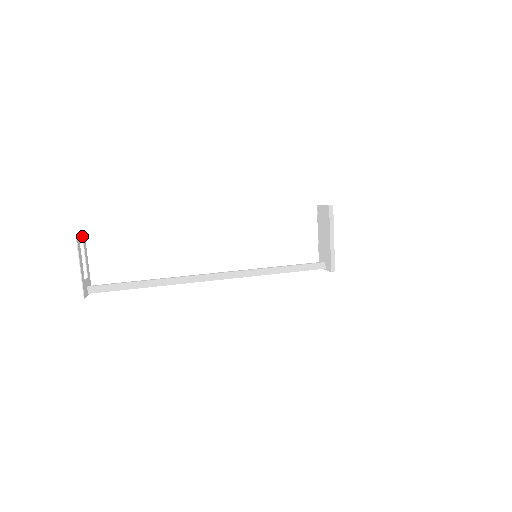
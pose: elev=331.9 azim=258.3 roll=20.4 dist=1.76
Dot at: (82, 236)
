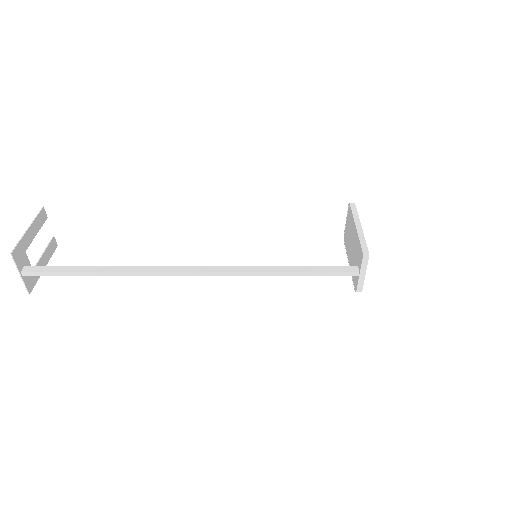
Dot at: (52, 238)
